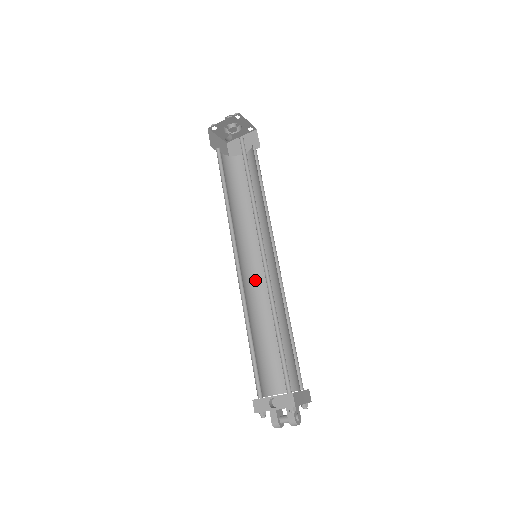
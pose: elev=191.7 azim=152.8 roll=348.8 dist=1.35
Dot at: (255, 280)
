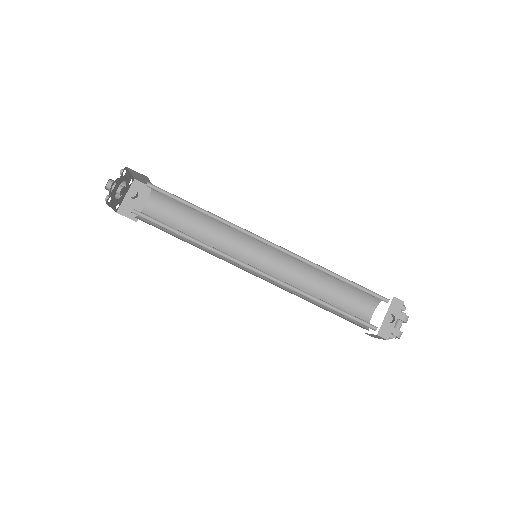
Dot at: occluded
